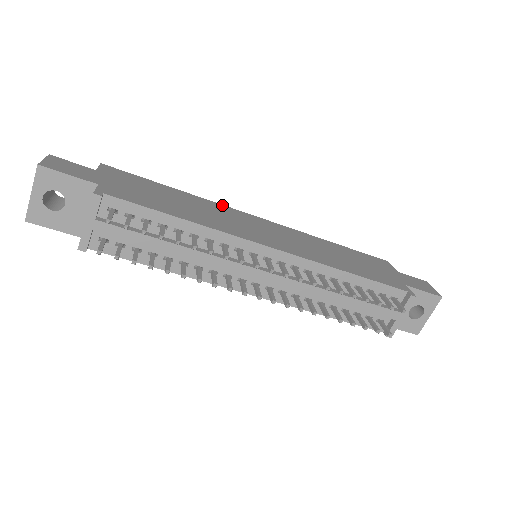
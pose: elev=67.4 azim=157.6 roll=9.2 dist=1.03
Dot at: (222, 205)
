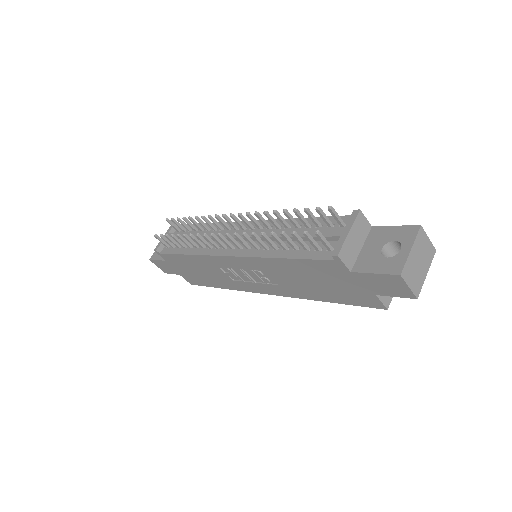
Dot at: occluded
